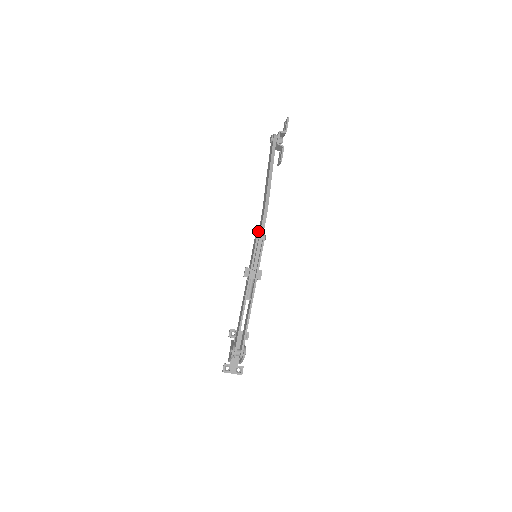
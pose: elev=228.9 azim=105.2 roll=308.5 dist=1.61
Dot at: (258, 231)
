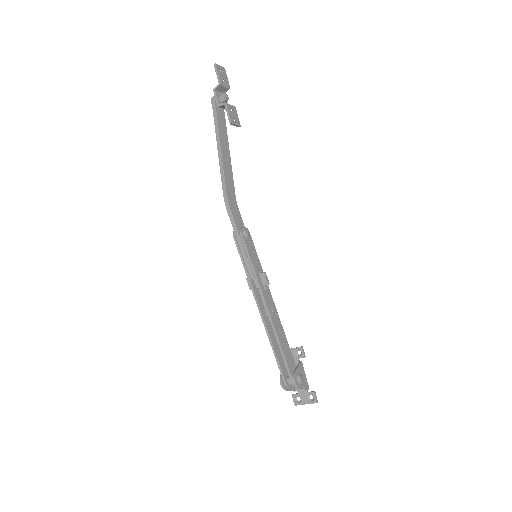
Dot at: occluded
